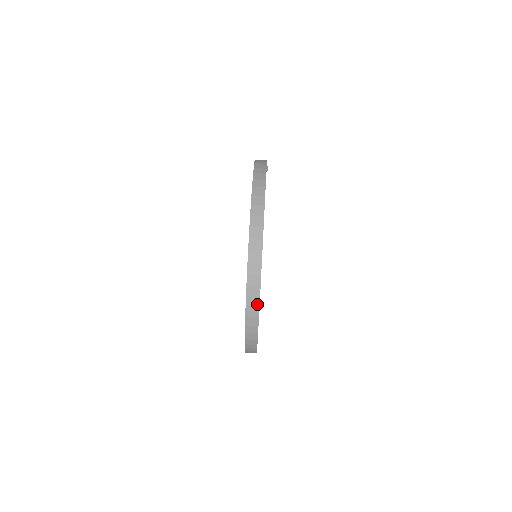
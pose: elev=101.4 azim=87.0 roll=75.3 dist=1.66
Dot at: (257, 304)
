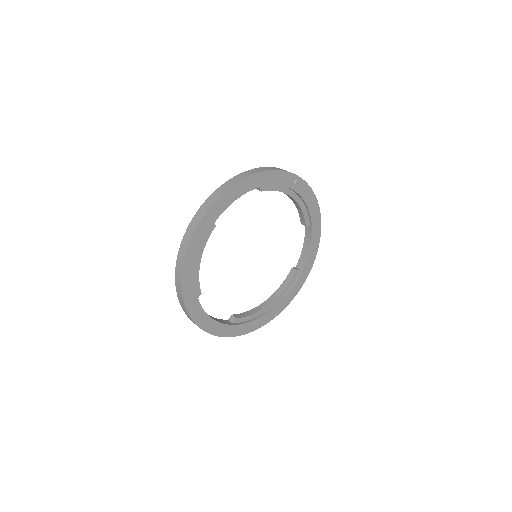
Dot at: (188, 243)
